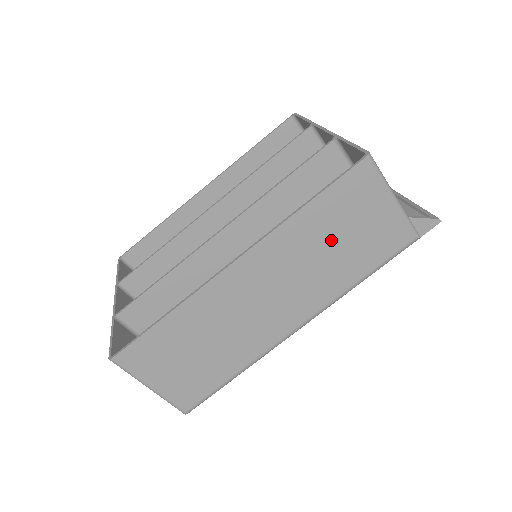
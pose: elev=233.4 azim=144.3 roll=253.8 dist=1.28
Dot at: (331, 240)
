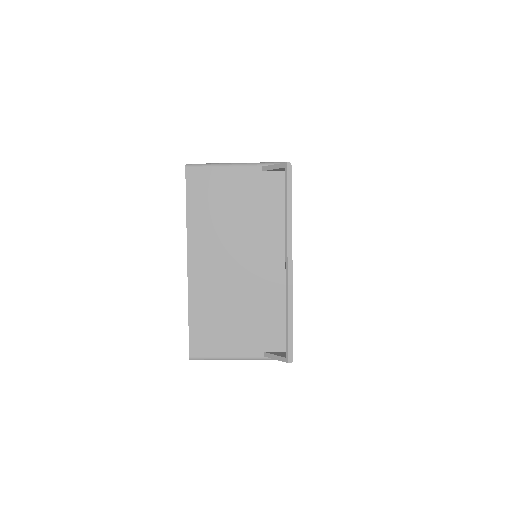
Dot at: occluded
